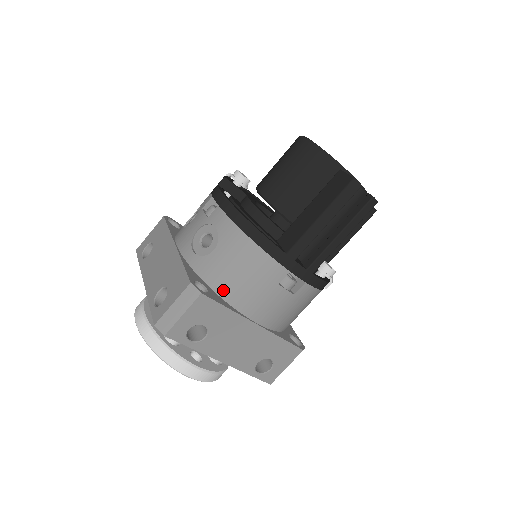
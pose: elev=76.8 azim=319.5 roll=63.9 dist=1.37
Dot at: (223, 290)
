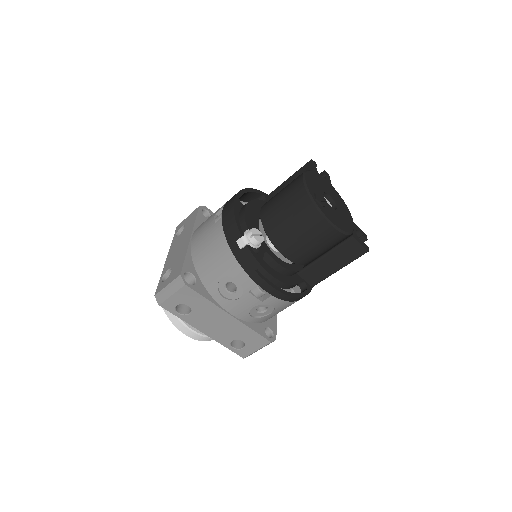
Dot at: occluded
